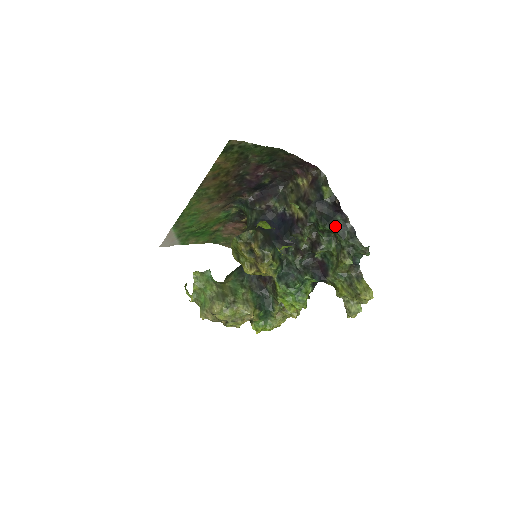
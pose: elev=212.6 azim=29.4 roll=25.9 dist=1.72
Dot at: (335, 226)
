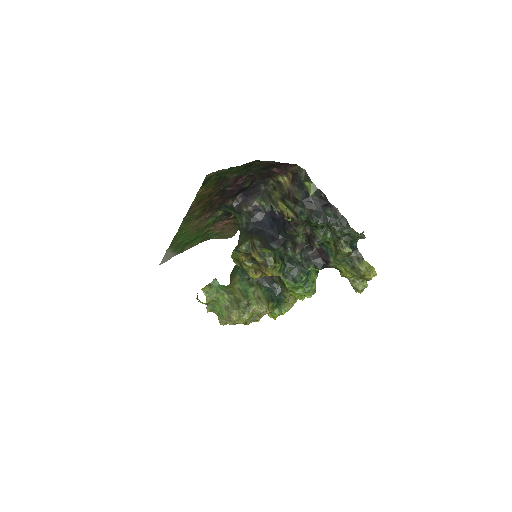
Dot at: (327, 220)
